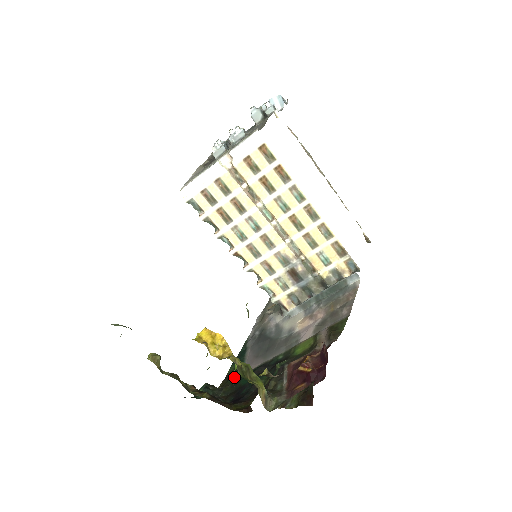
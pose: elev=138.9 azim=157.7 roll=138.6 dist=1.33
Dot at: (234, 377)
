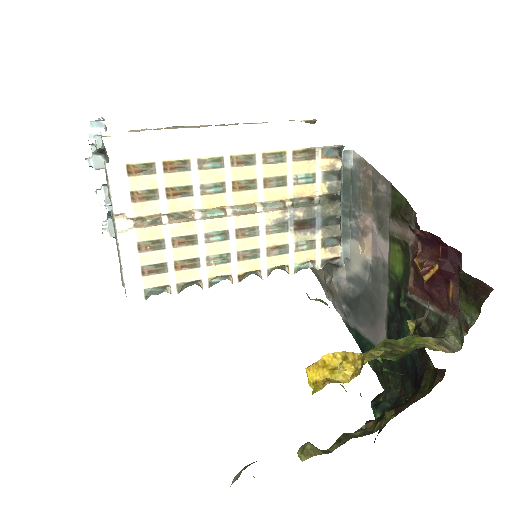
Dot at: occluded
